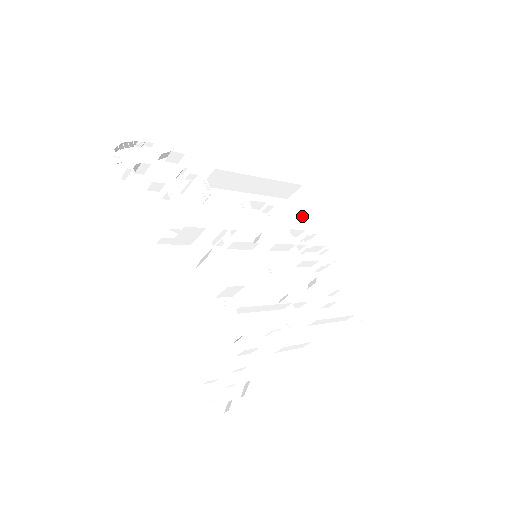
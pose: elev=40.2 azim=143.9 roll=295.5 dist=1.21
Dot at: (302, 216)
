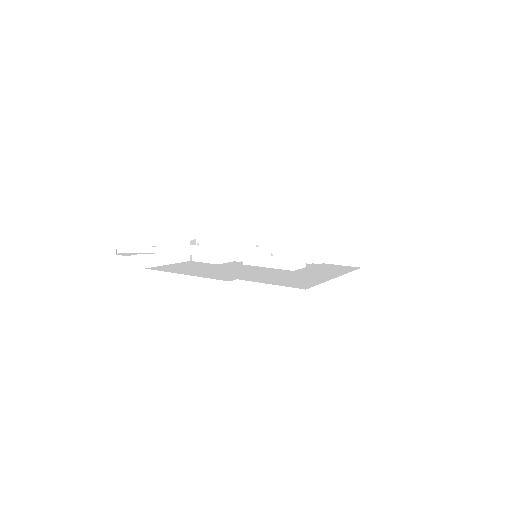
Dot at: occluded
